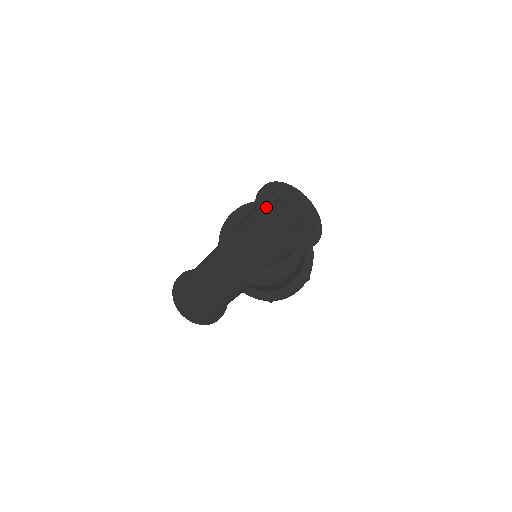
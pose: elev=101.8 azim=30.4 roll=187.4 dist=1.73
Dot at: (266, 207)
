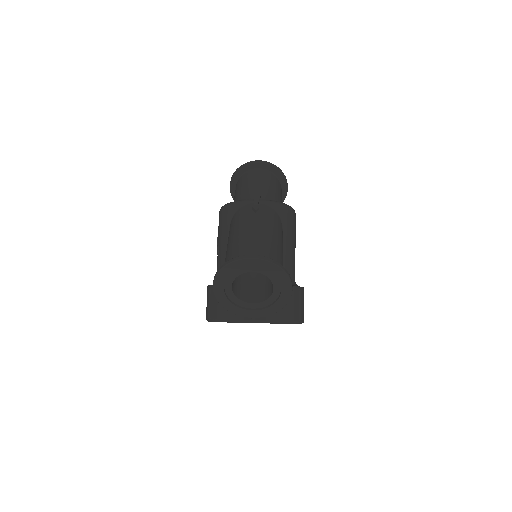
Dot at: occluded
